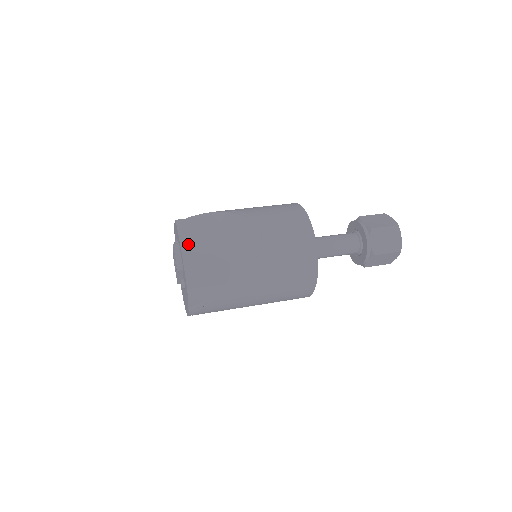
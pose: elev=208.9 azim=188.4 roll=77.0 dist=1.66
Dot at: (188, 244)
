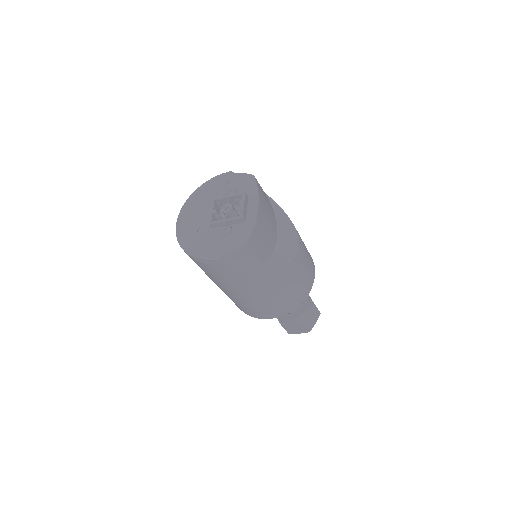
Dot at: (262, 207)
